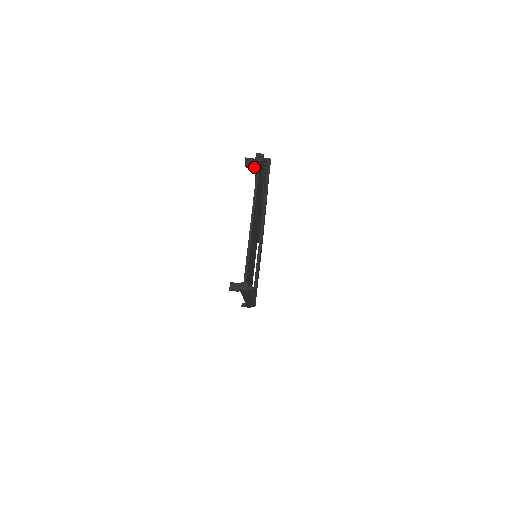
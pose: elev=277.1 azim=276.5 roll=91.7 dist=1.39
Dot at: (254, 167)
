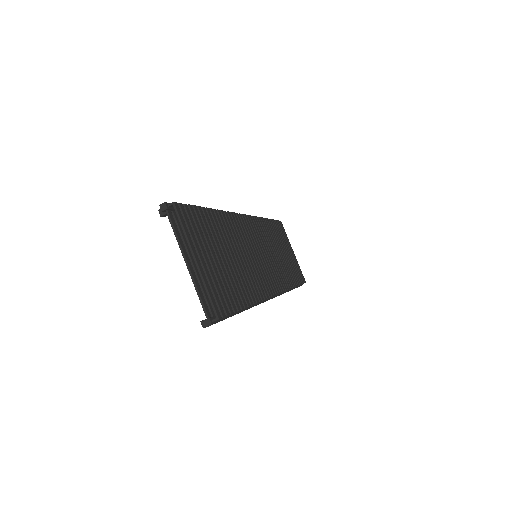
Dot at: occluded
